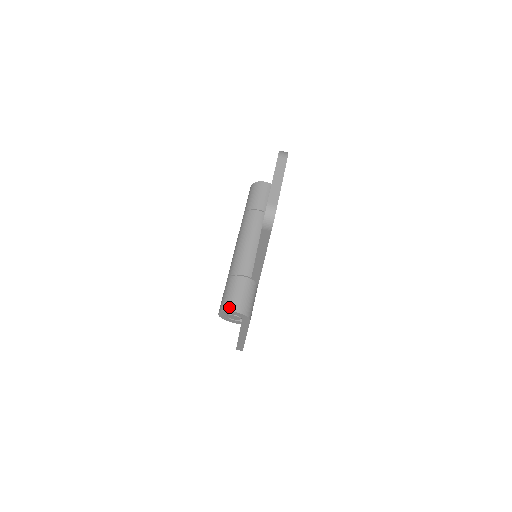
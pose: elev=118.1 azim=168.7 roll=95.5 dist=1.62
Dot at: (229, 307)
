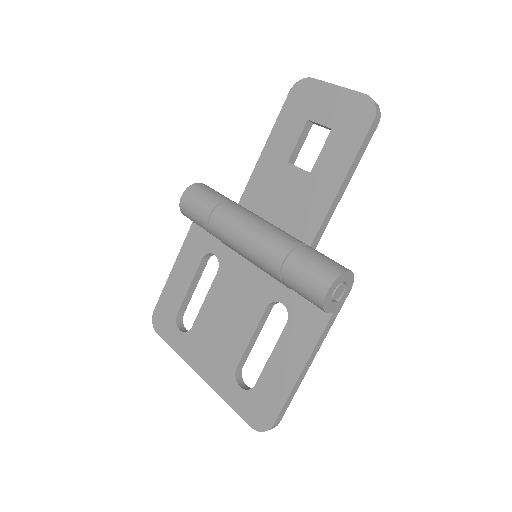
Dot at: (340, 268)
